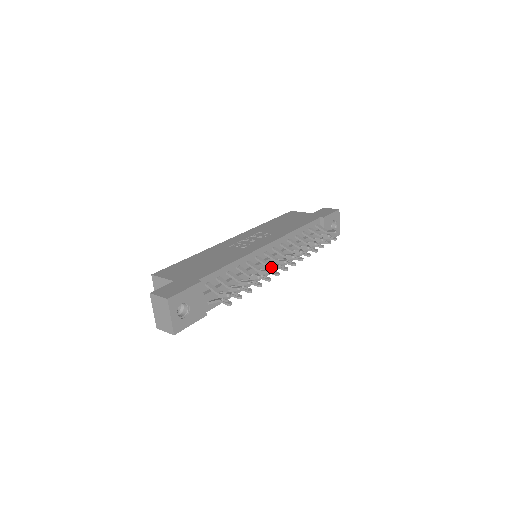
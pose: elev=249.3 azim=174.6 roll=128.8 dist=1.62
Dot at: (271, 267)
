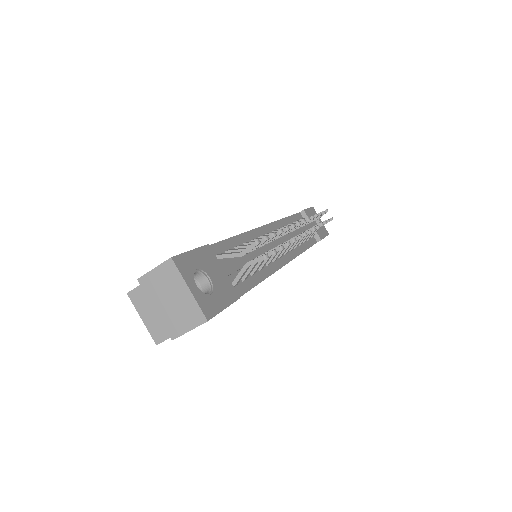
Dot at: (286, 232)
